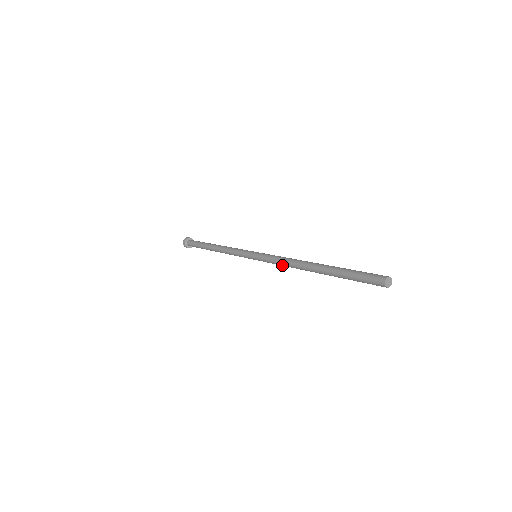
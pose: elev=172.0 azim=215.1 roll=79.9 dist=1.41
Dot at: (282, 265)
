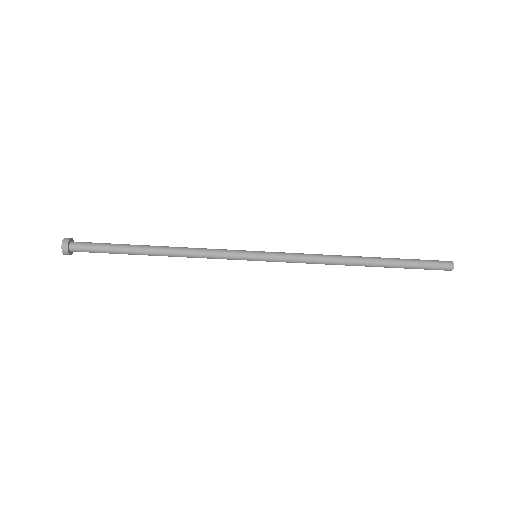
Dot at: (312, 260)
